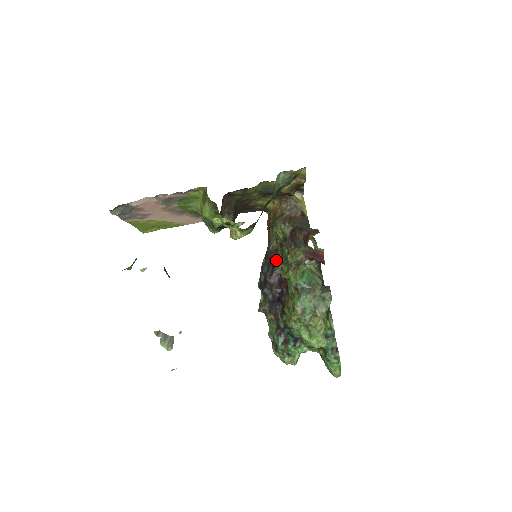
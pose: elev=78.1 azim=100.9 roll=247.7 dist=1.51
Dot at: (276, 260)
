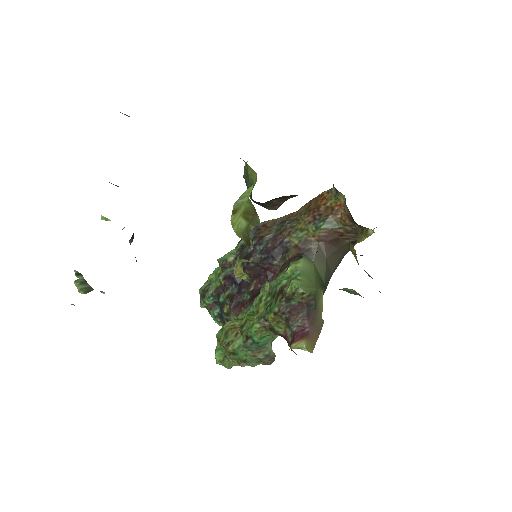
Dot at: (267, 283)
